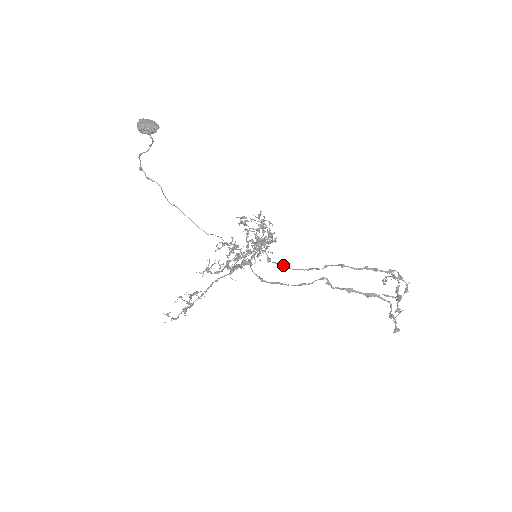
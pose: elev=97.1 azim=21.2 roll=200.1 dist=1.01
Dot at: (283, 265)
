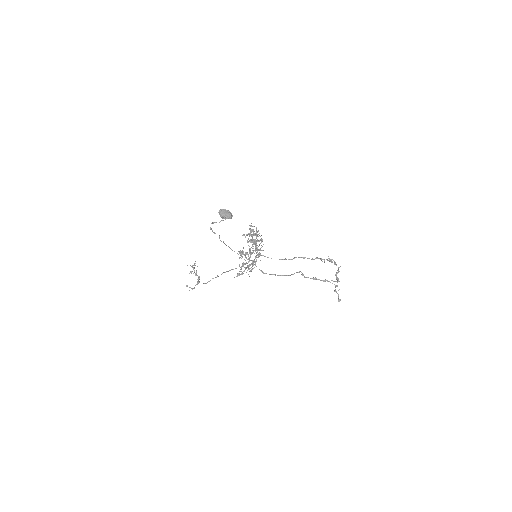
Dot at: (268, 257)
